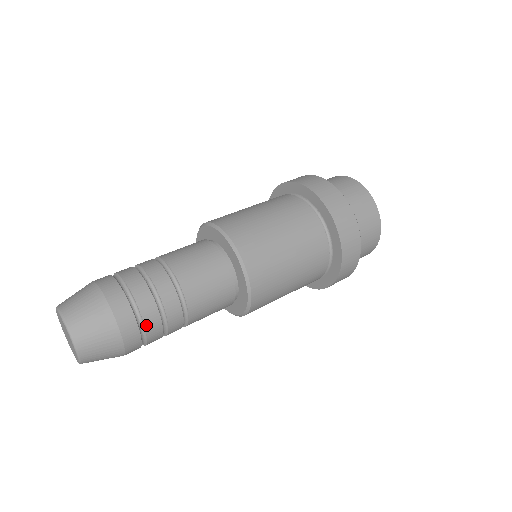
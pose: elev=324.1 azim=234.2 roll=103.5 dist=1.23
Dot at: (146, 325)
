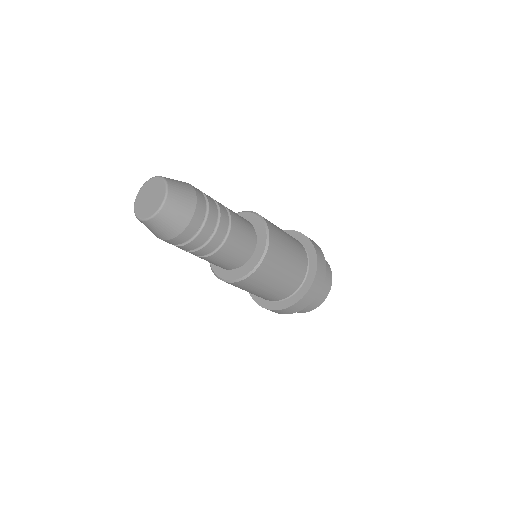
Dot at: (209, 205)
